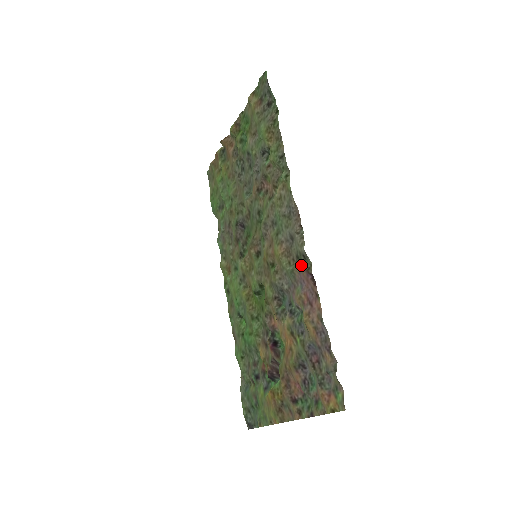
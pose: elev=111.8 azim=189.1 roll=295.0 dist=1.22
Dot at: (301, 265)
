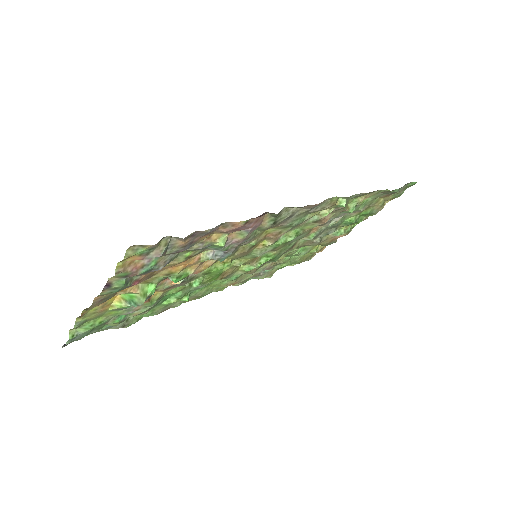
Dot at: (269, 217)
